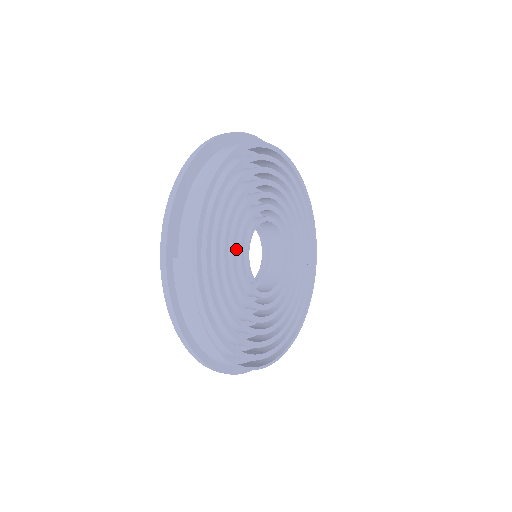
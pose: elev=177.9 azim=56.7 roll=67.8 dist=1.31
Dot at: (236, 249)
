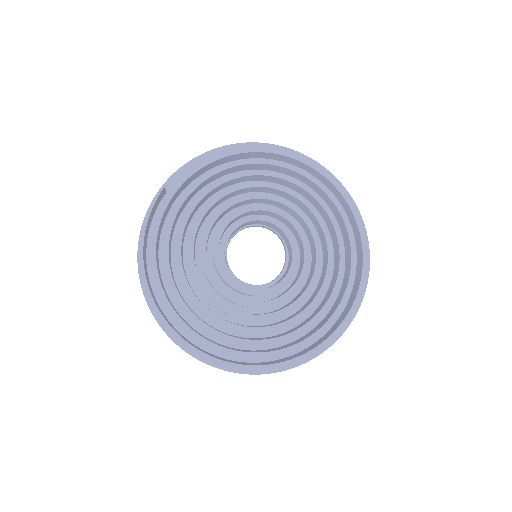
Dot at: (218, 217)
